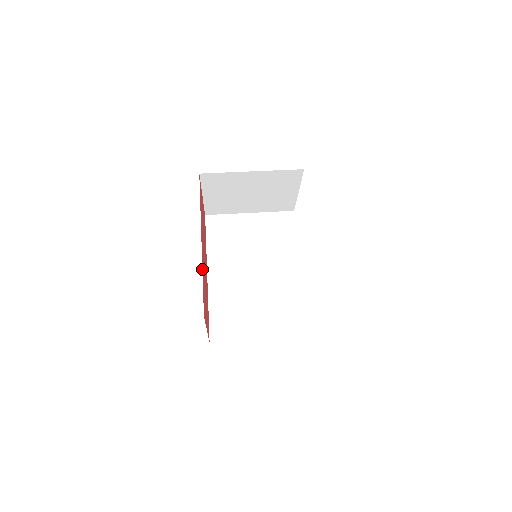
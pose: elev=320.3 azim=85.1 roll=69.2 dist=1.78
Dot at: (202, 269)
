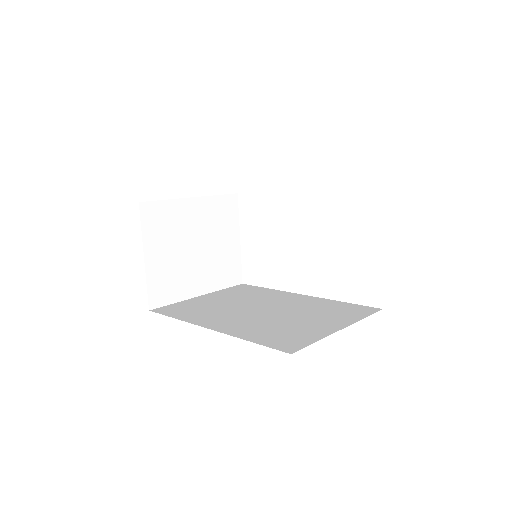
Dot at: occluded
